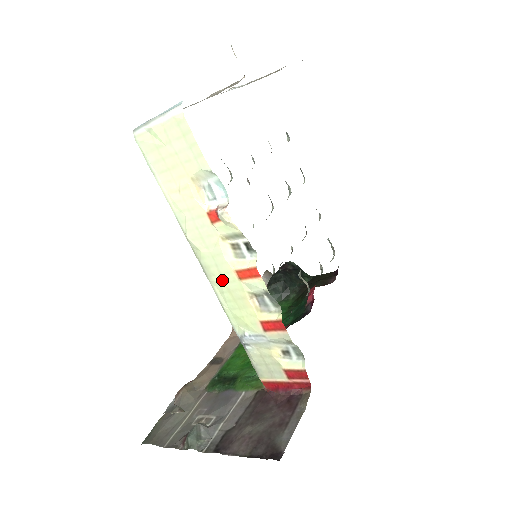
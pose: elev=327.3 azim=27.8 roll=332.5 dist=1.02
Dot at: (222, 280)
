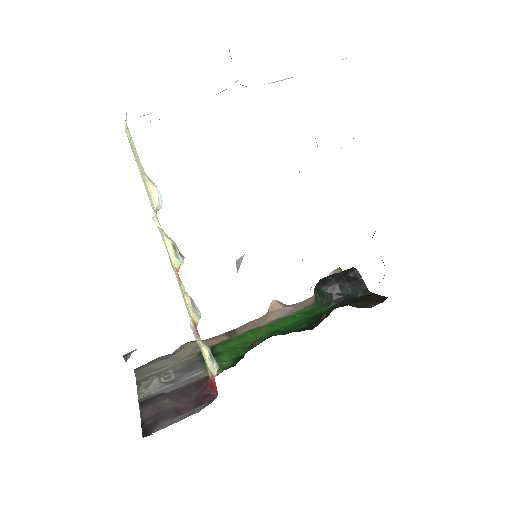
Dot at: (174, 271)
